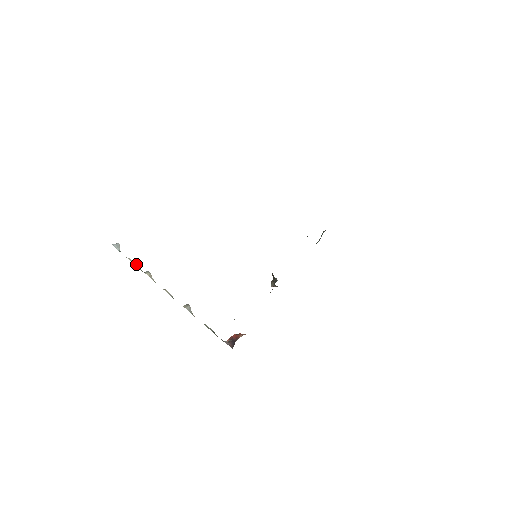
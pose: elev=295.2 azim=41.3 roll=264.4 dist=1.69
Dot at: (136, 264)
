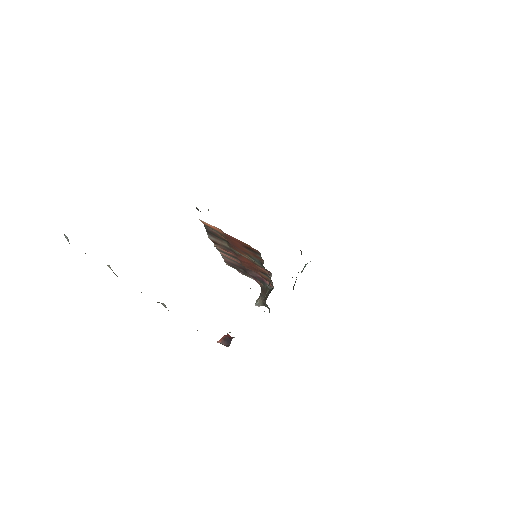
Dot at: occluded
